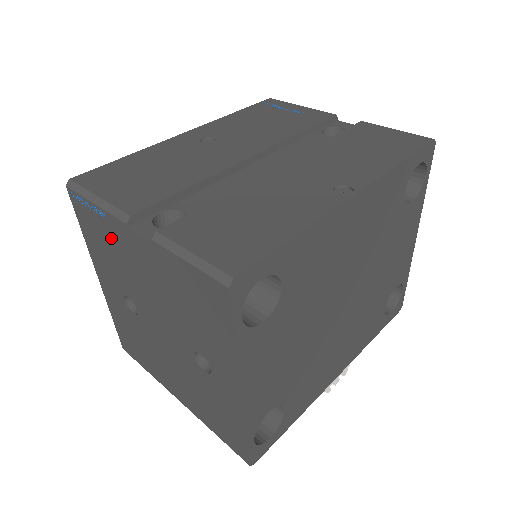
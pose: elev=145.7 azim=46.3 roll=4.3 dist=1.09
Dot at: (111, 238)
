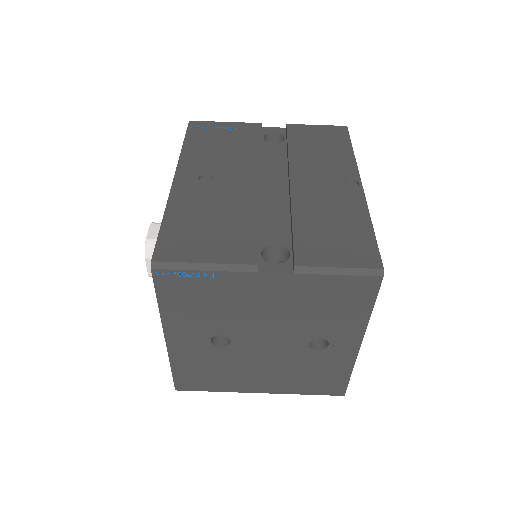
Dot at: (220, 292)
